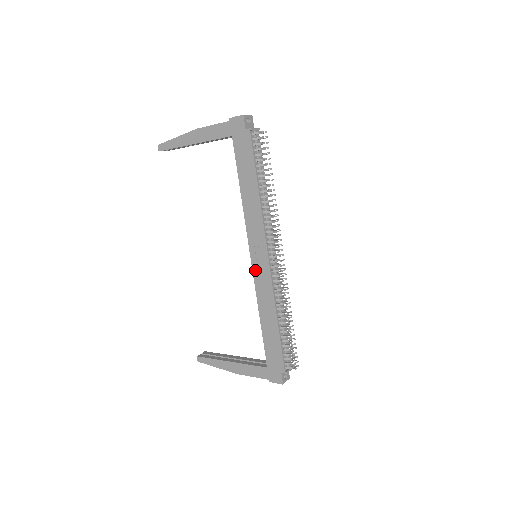
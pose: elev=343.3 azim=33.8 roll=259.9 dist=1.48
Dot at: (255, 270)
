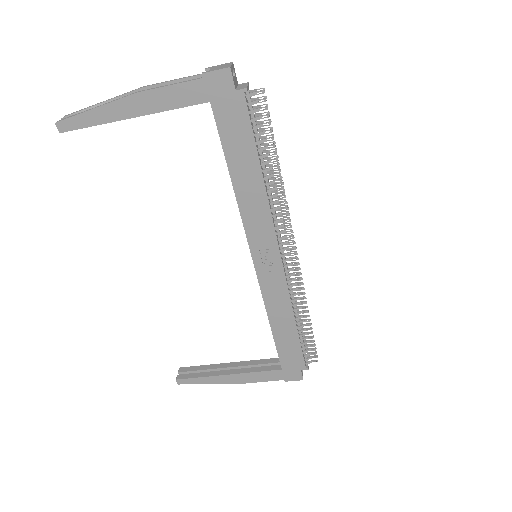
Dot at: (261, 275)
